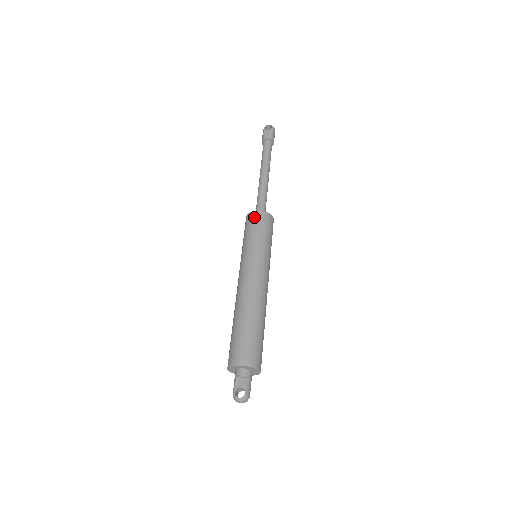
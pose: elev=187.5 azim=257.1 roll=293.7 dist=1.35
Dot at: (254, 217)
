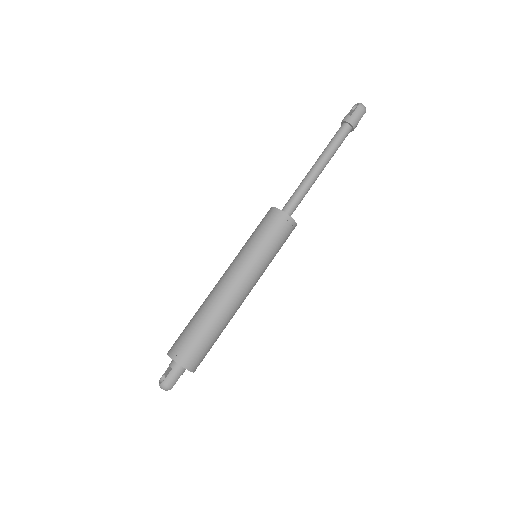
Dot at: (266, 214)
